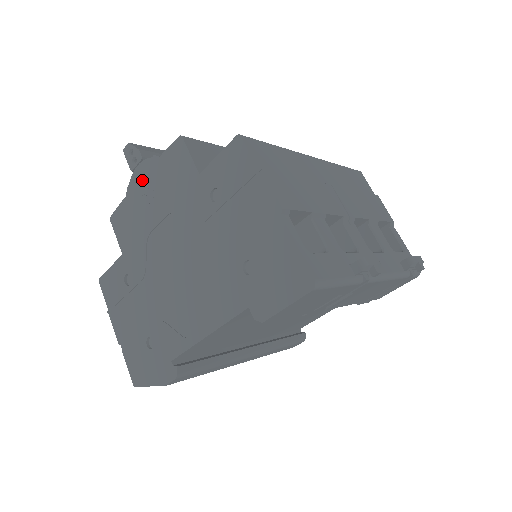
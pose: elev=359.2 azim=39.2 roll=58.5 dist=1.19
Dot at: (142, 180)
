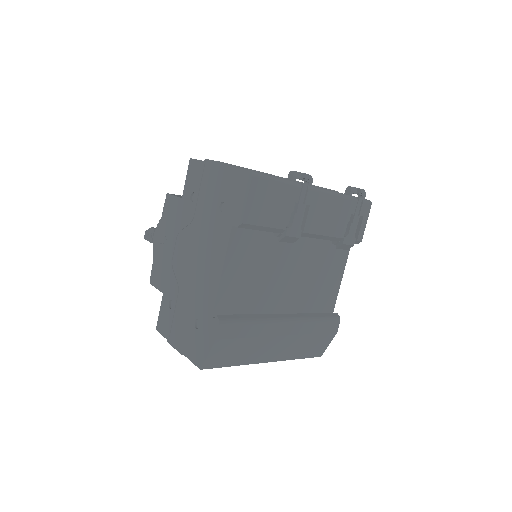
Dot at: (158, 239)
